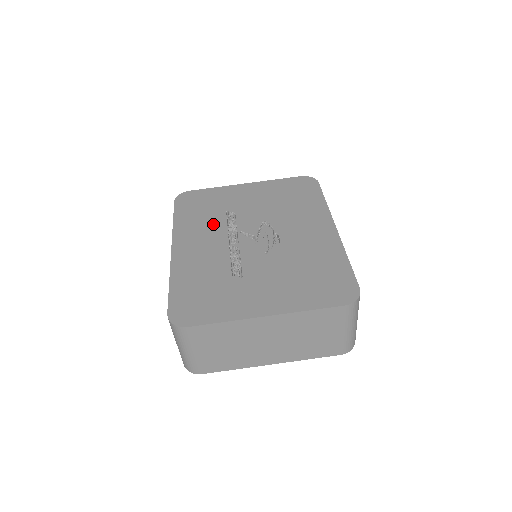
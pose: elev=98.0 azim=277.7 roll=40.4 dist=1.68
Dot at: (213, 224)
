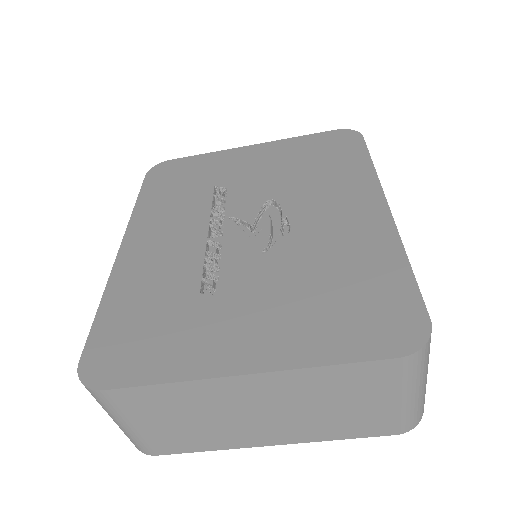
Dot at: (190, 206)
